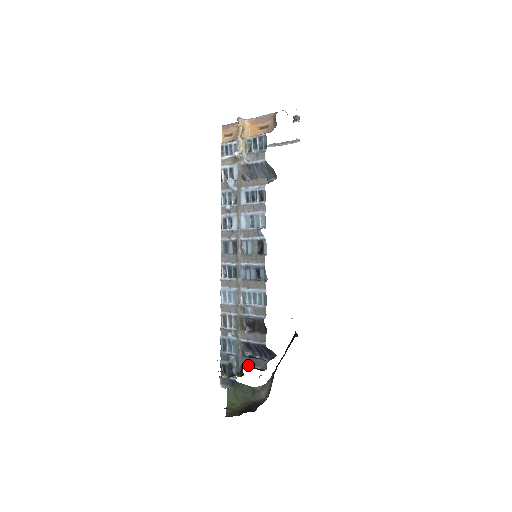
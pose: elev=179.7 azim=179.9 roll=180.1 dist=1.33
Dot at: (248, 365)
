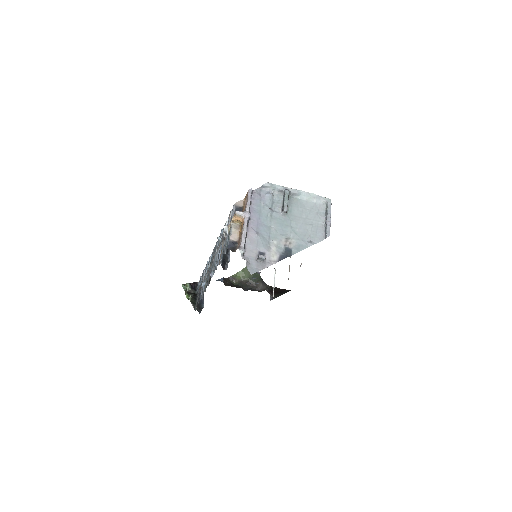
Dot at: (197, 297)
